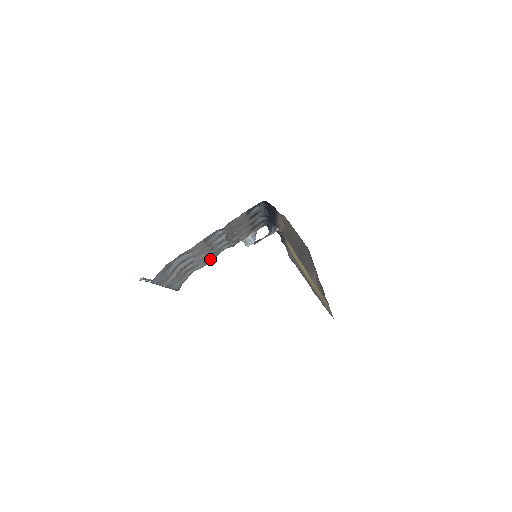
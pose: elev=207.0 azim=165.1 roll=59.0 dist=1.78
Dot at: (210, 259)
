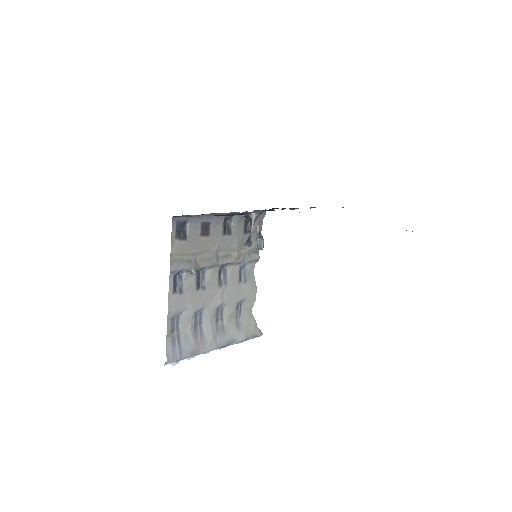
Dot at: (248, 289)
